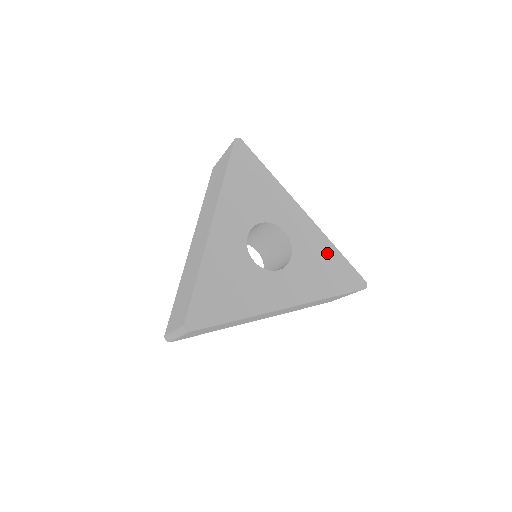
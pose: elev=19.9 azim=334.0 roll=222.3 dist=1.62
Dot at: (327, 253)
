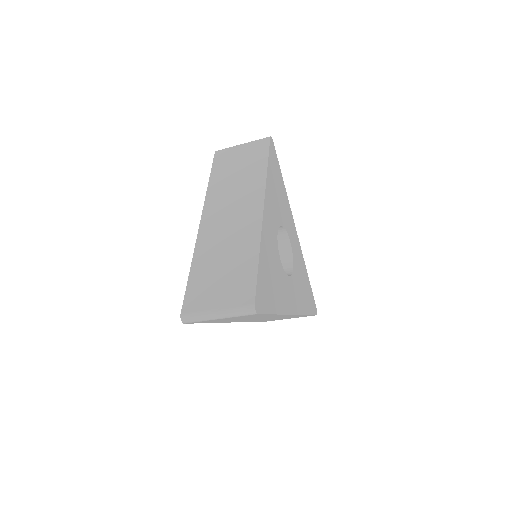
Dot at: (304, 274)
